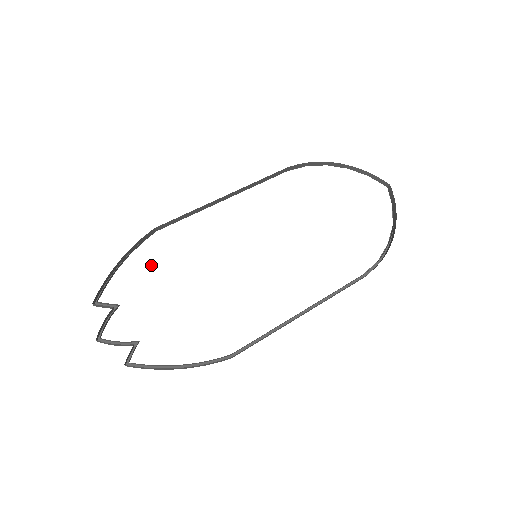
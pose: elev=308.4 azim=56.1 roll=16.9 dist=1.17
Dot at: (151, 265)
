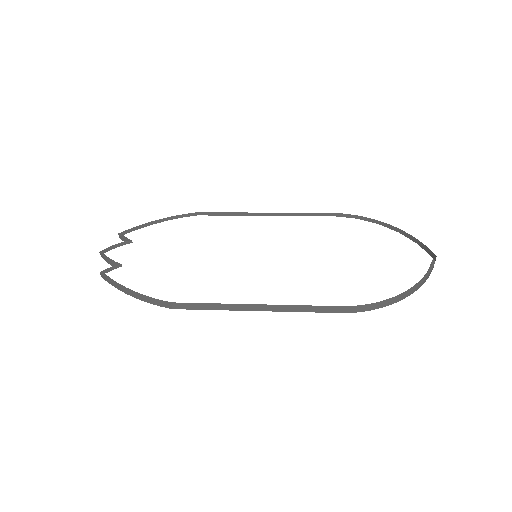
Dot at: (175, 231)
